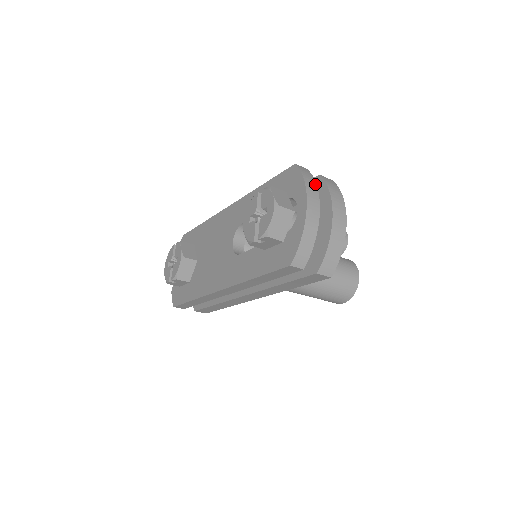
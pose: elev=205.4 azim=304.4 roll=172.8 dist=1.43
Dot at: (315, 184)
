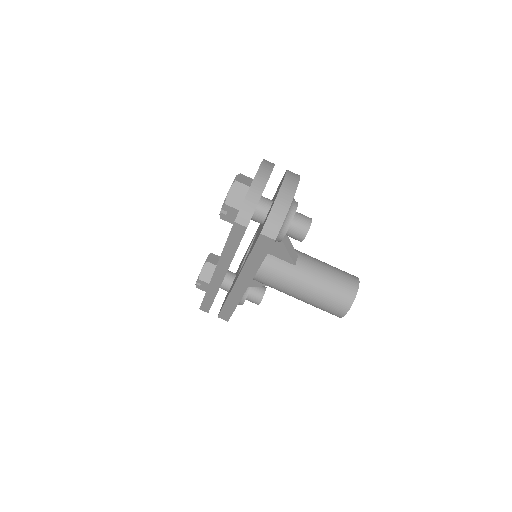
Dot at: (271, 169)
